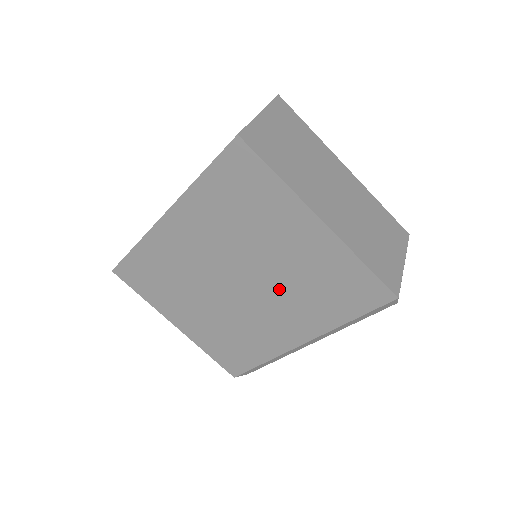
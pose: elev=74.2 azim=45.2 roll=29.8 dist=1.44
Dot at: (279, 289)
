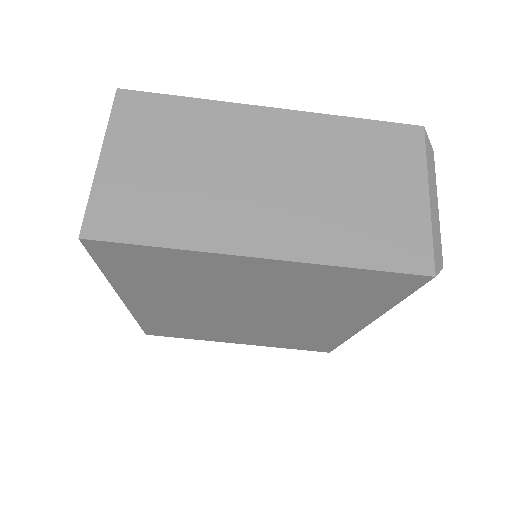
Dot at: (291, 307)
